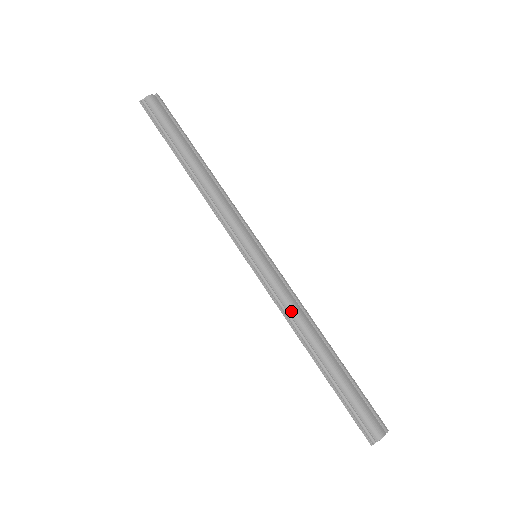
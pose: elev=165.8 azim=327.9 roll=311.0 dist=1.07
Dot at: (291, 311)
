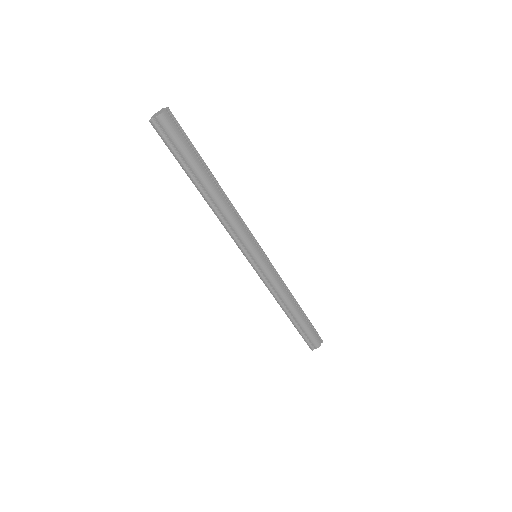
Dot at: (277, 291)
